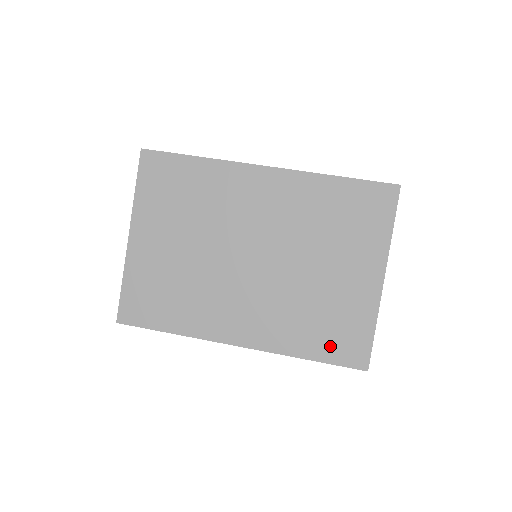
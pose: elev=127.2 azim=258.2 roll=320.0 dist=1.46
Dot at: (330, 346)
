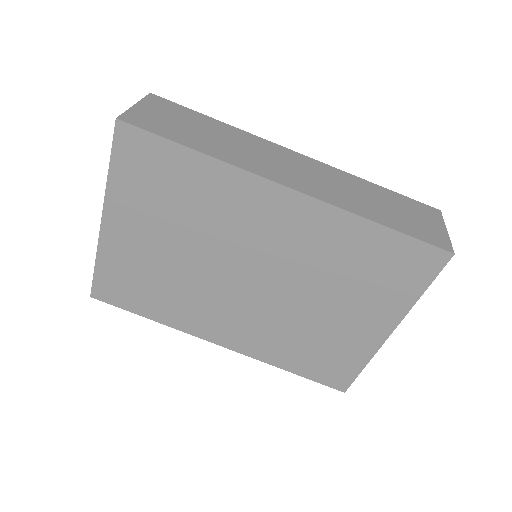
Dot at: (314, 368)
